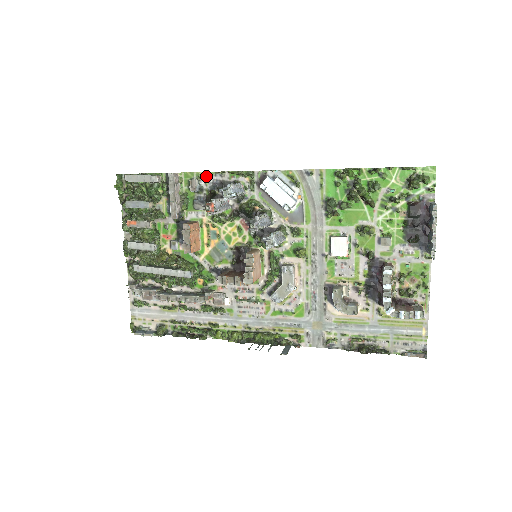
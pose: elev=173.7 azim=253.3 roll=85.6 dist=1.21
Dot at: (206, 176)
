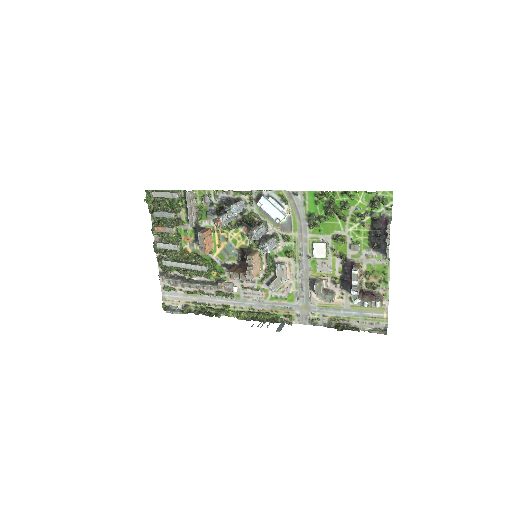
Dot at: (215, 194)
